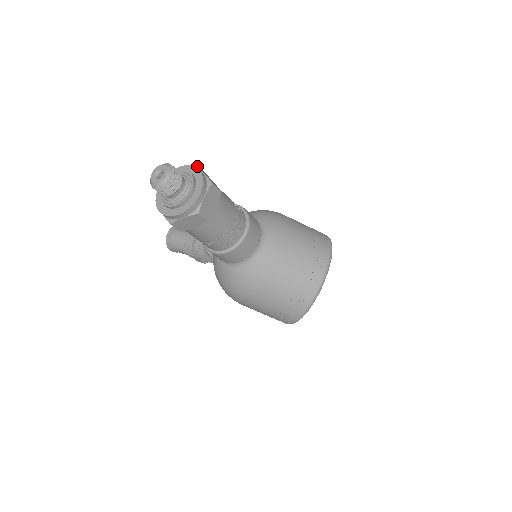
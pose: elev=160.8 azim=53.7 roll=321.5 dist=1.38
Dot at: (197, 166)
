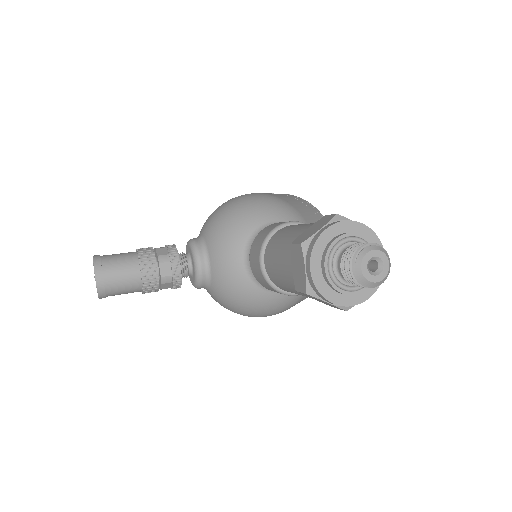
Dot at: (339, 215)
